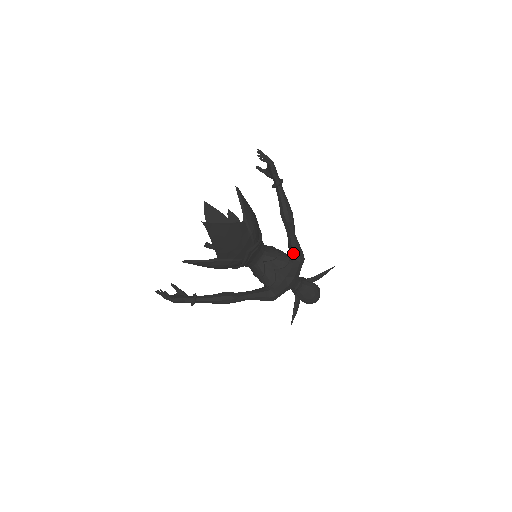
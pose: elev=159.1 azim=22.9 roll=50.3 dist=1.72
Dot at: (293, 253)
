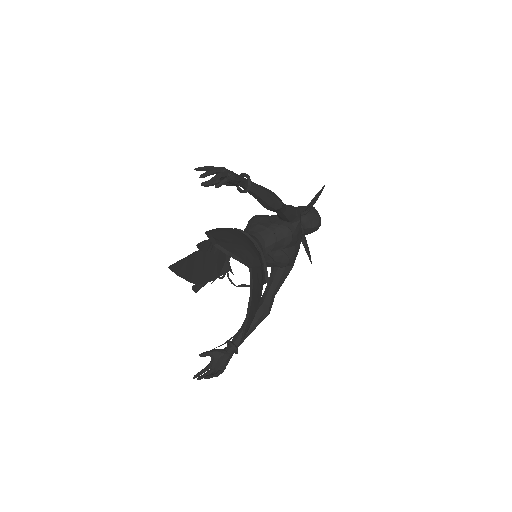
Dot at: (290, 221)
